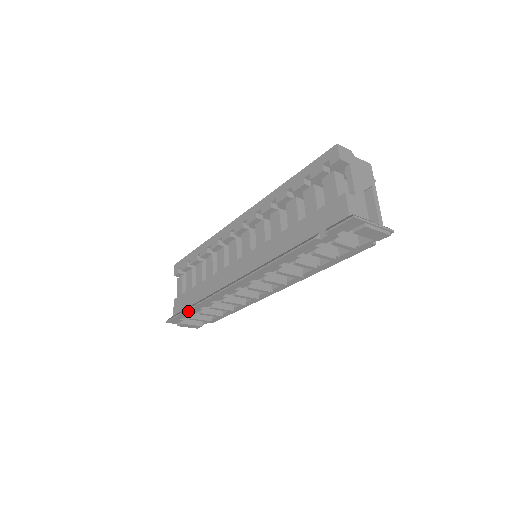
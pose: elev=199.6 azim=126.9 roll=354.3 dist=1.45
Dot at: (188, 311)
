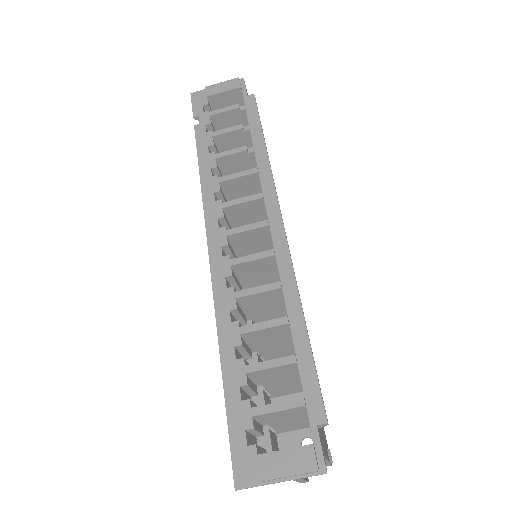
Dot at: (228, 388)
